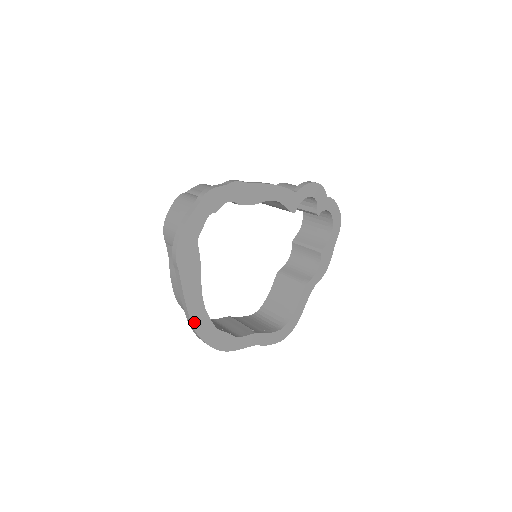
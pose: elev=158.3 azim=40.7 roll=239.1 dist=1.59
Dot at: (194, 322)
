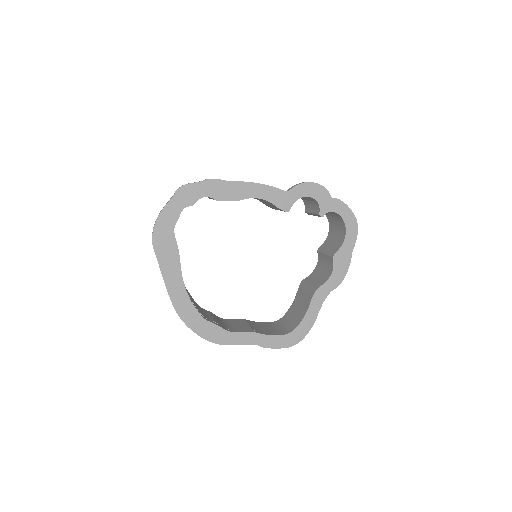
Dot at: (177, 307)
